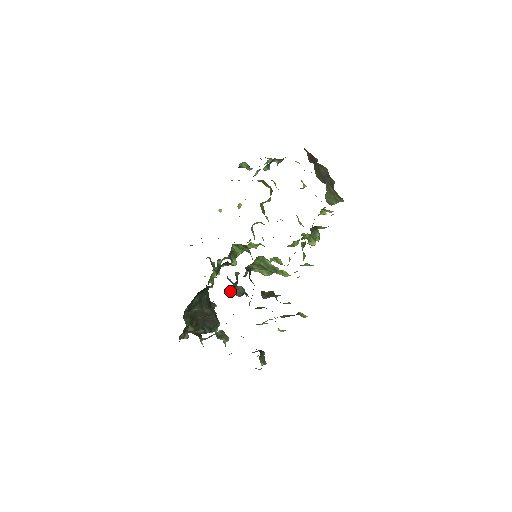
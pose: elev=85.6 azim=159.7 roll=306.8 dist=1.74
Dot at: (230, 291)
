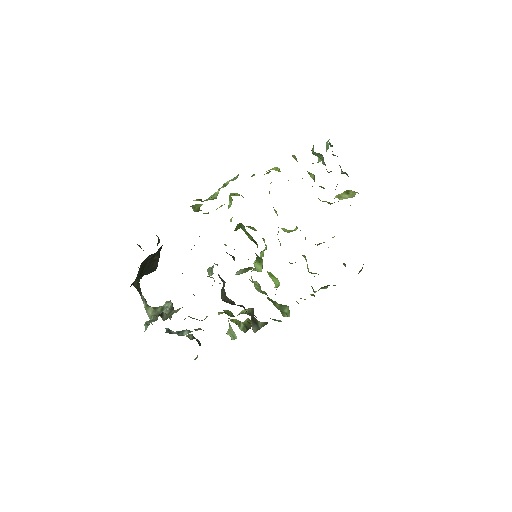
Dot at: (210, 277)
